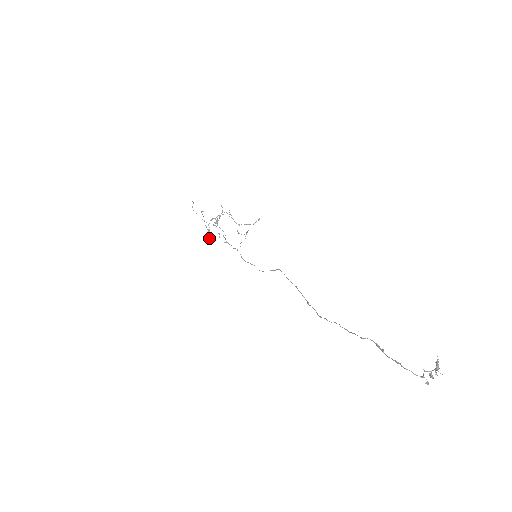
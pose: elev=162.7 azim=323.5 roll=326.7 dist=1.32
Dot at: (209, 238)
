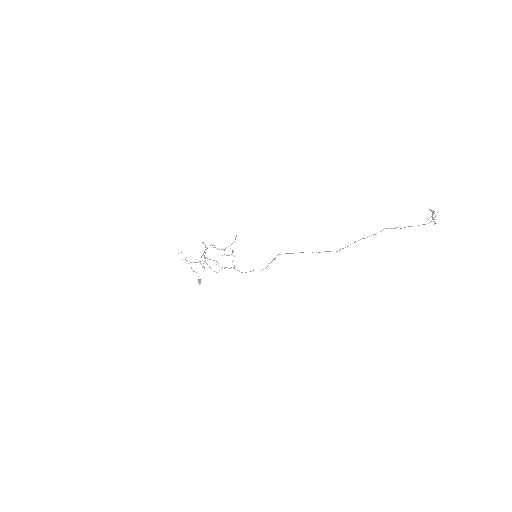
Dot at: occluded
